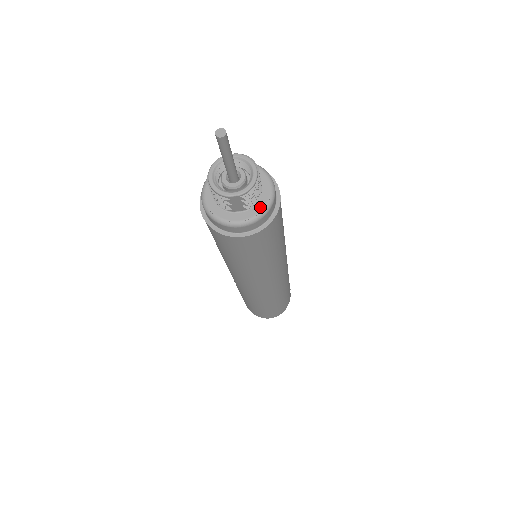
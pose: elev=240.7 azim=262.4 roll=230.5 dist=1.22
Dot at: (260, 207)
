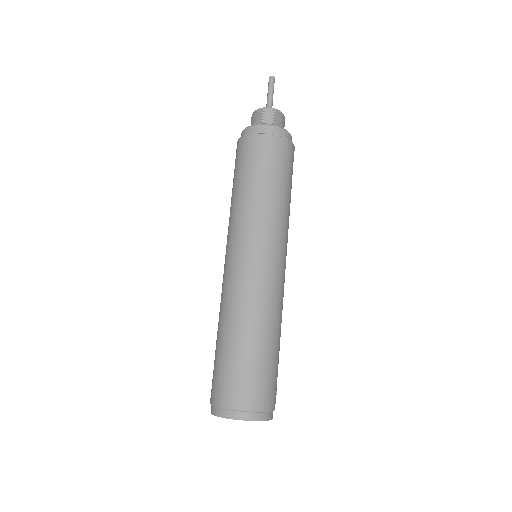
Dot at: occluded
